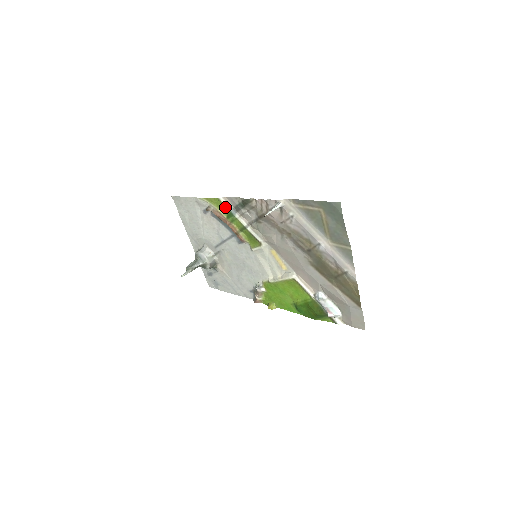
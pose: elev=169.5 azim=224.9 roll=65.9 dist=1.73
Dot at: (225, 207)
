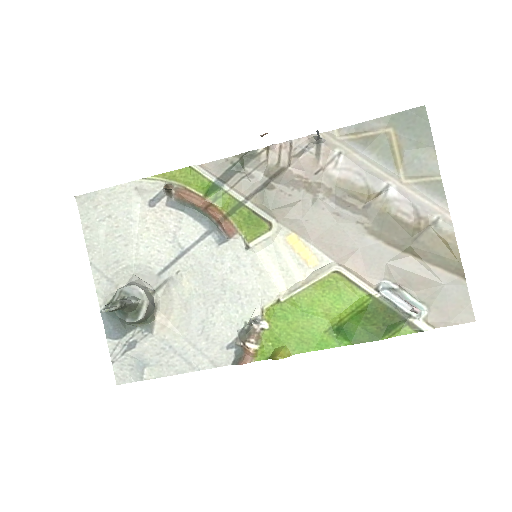
Dot at: (203, 178)
